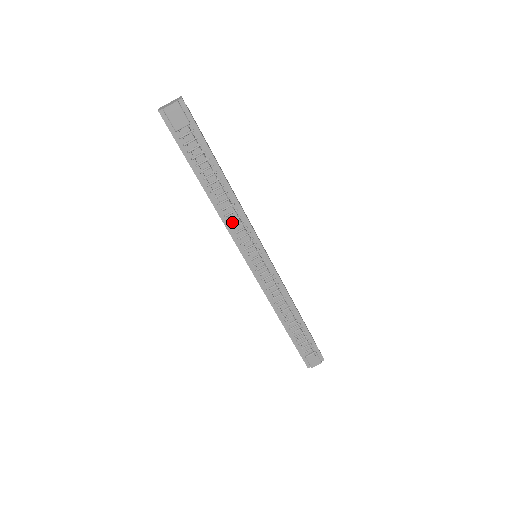
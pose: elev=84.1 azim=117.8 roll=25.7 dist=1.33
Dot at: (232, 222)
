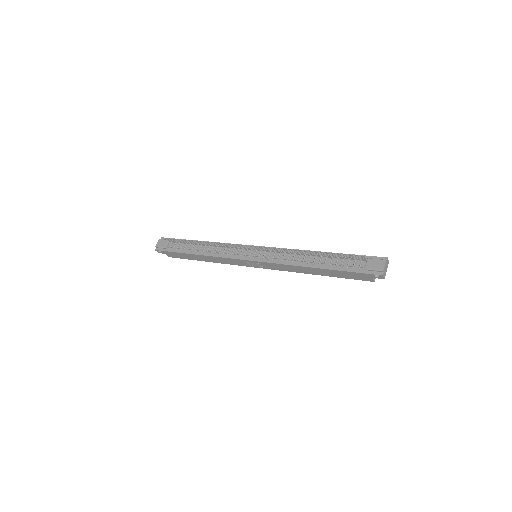
Dot at: (221, 252)
